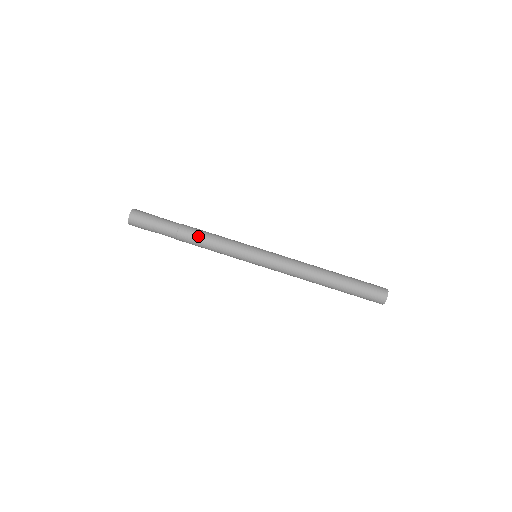
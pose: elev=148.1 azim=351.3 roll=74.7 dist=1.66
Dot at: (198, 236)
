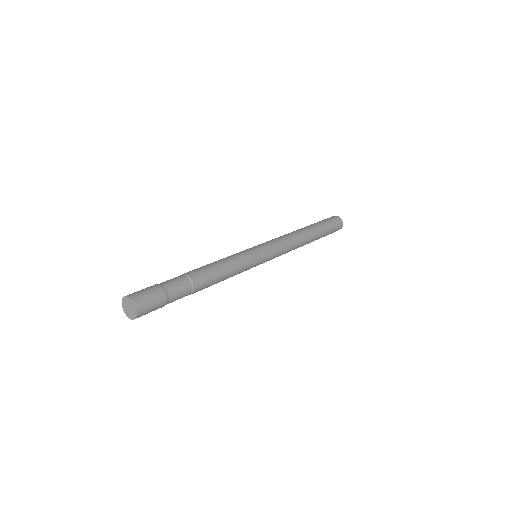
Dot at: (207, 268)
